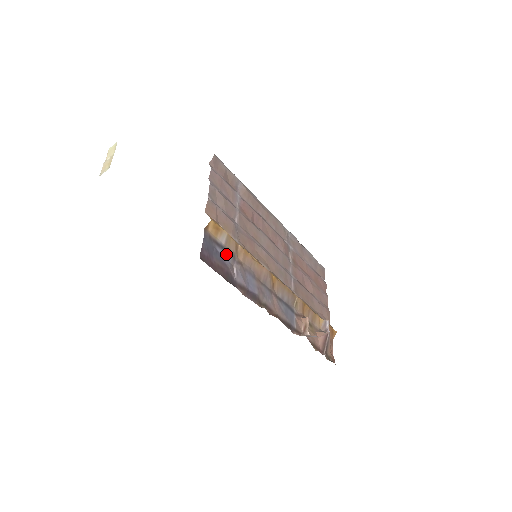
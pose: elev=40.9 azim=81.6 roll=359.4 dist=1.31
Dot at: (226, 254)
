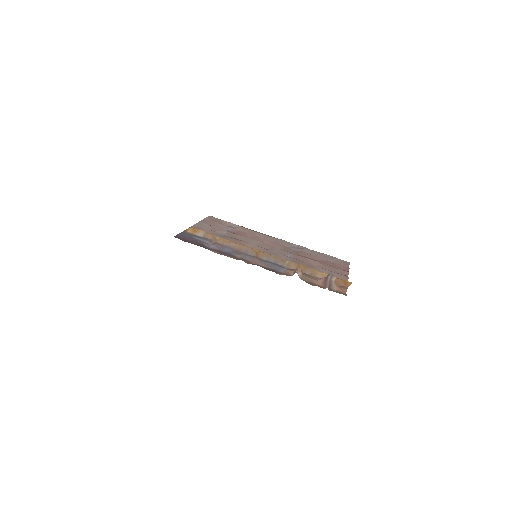
Dot at: (203, 240)
